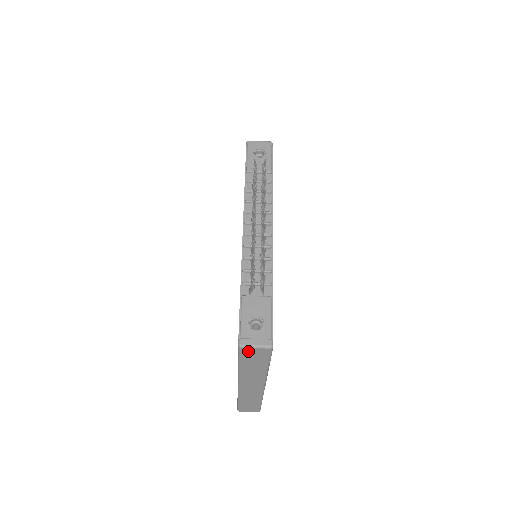
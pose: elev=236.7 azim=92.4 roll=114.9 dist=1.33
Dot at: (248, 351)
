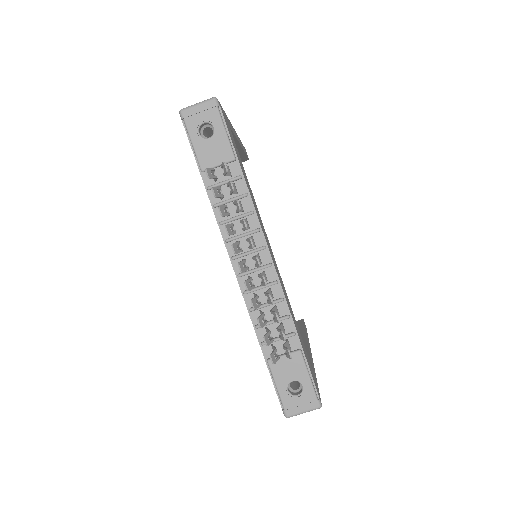
Dot at: occluded
